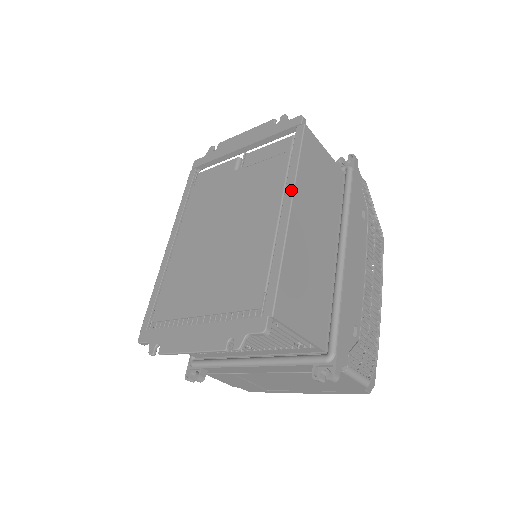
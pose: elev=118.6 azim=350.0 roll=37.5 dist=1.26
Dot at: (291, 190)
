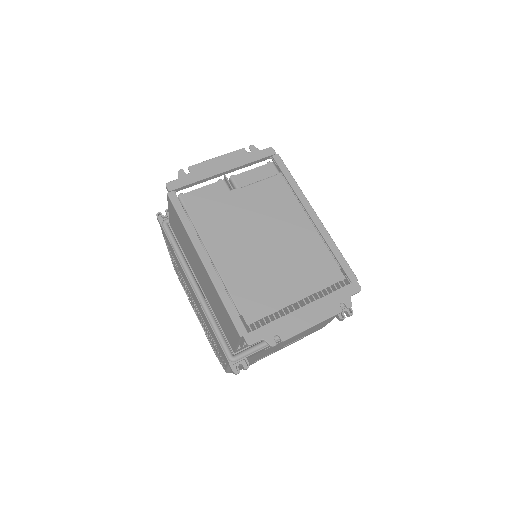
Dot at: (307, 201)
